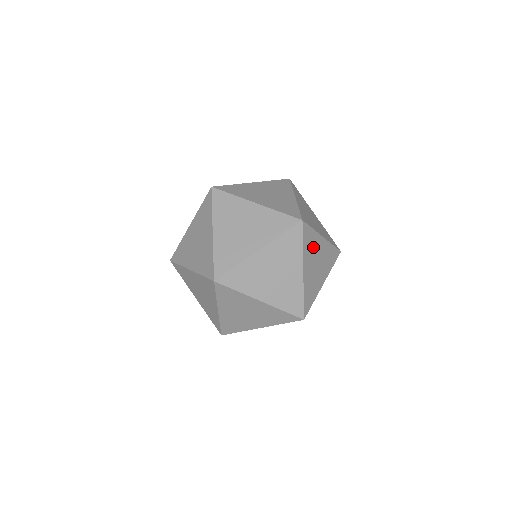
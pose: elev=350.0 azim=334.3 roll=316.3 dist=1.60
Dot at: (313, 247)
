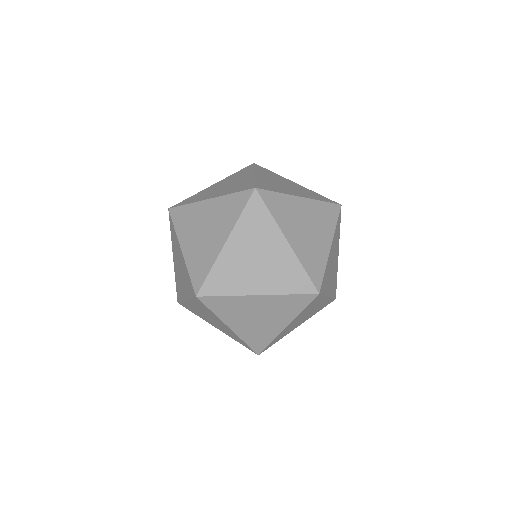
Dot at: (336, 244)
